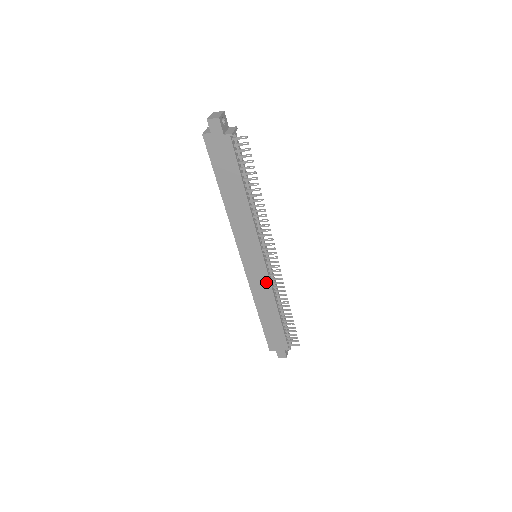
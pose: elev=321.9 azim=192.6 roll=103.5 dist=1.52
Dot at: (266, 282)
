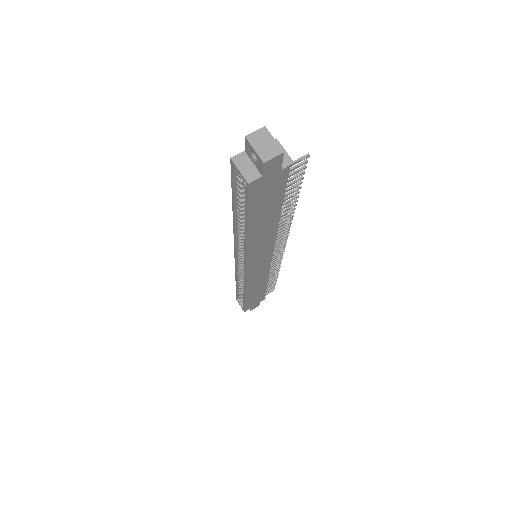
Dot at: (265, 272)
